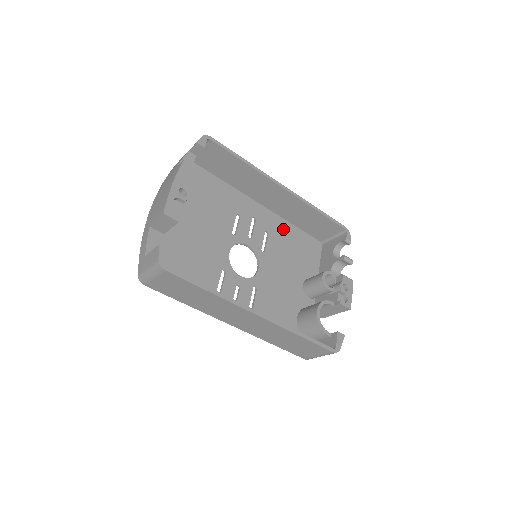
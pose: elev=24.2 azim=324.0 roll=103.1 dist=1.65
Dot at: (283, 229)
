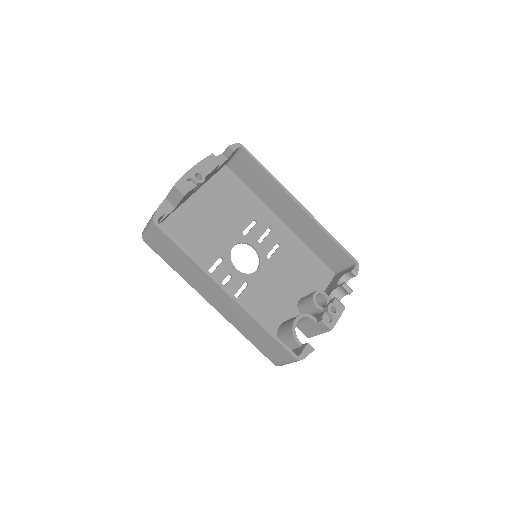
Dot at: (297, 248)
